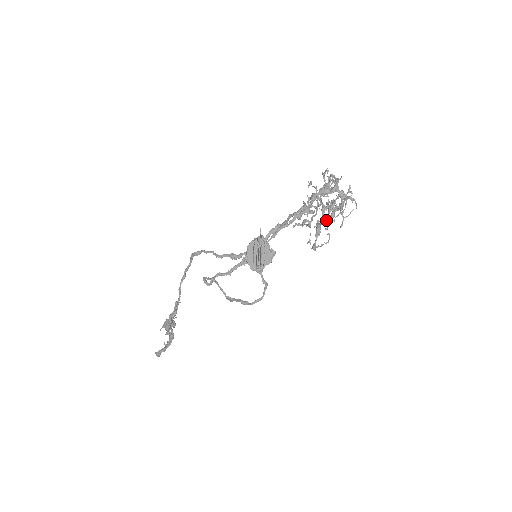
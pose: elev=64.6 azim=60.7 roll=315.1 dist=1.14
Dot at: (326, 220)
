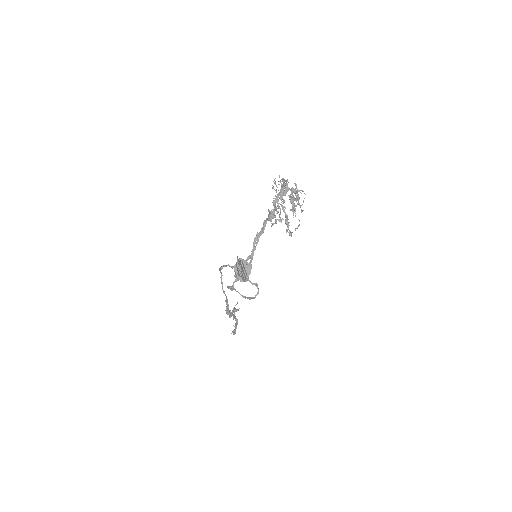
Dot at: (292, 210)
